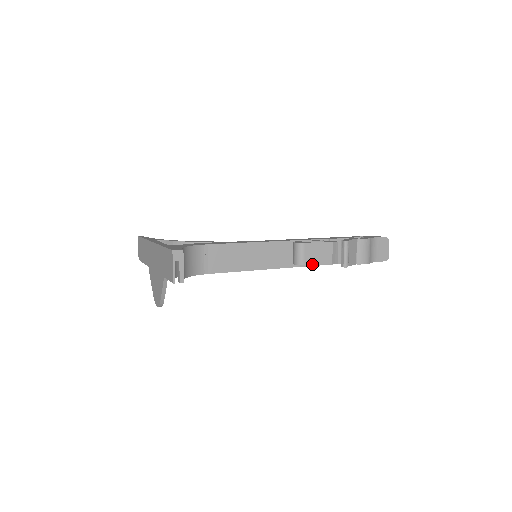
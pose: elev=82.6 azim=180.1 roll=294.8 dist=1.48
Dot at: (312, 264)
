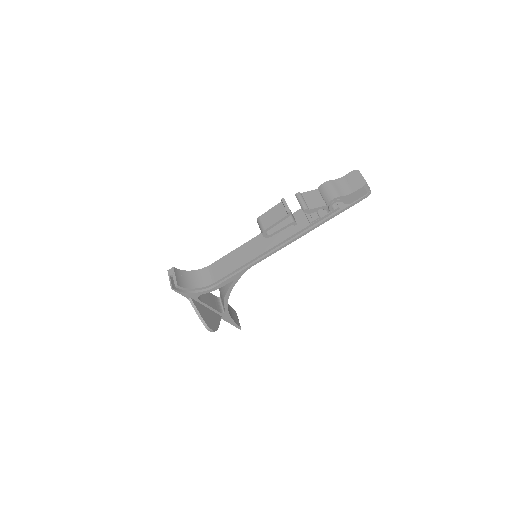
Dot at: (271, 225)
